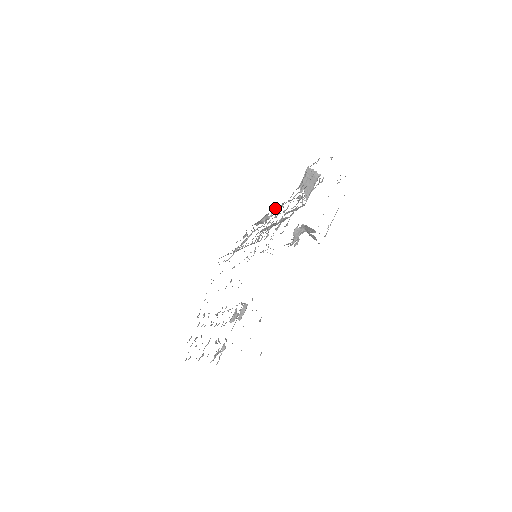
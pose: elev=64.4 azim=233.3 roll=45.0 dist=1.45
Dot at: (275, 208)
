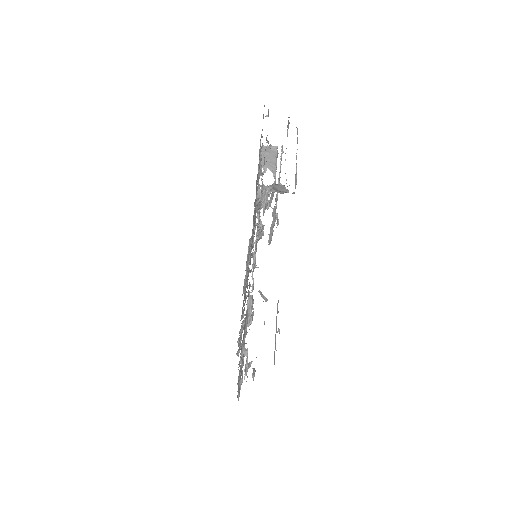
Dot at: occluded
